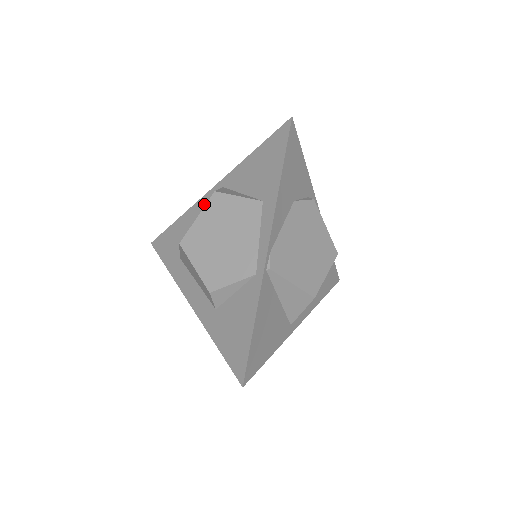
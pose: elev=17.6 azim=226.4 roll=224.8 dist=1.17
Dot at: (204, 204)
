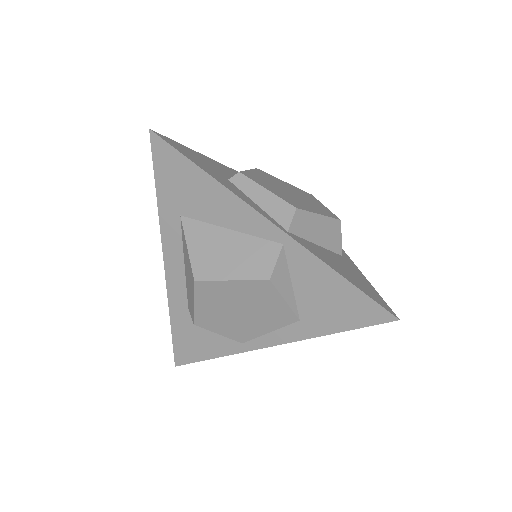
Dot at: (250, 221)
